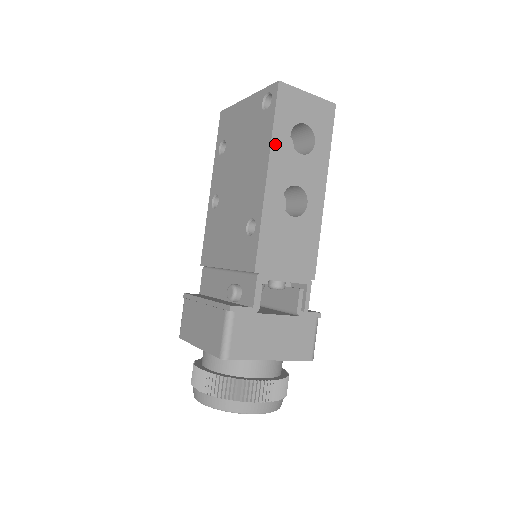
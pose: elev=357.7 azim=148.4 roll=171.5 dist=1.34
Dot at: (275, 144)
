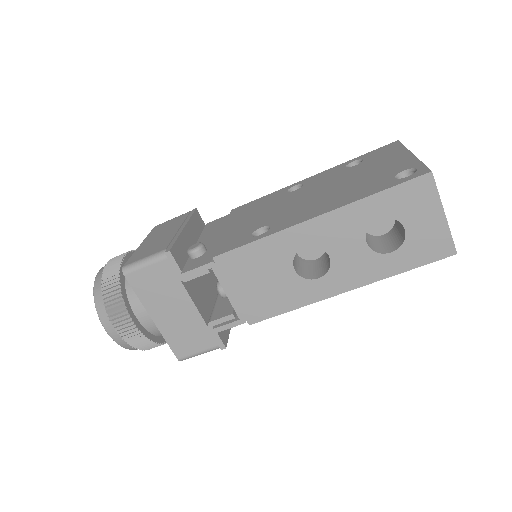
Dot at: (356, 207)
